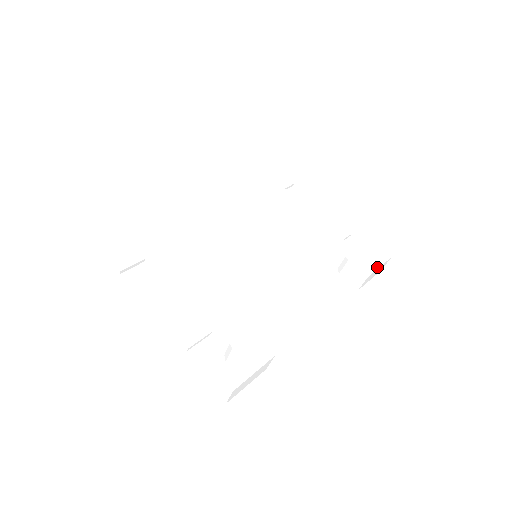
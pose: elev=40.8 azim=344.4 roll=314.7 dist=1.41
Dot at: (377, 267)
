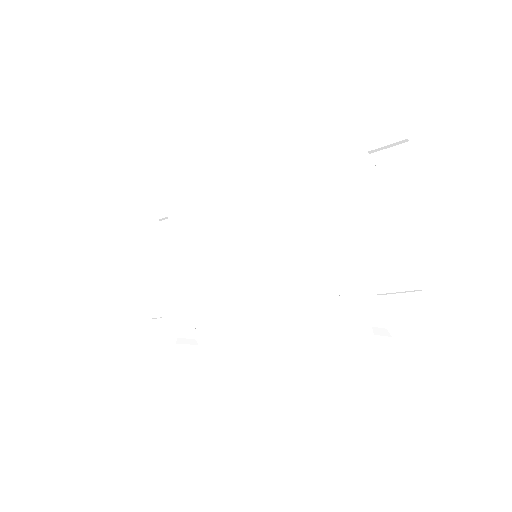
Dot at: (370, 380)
